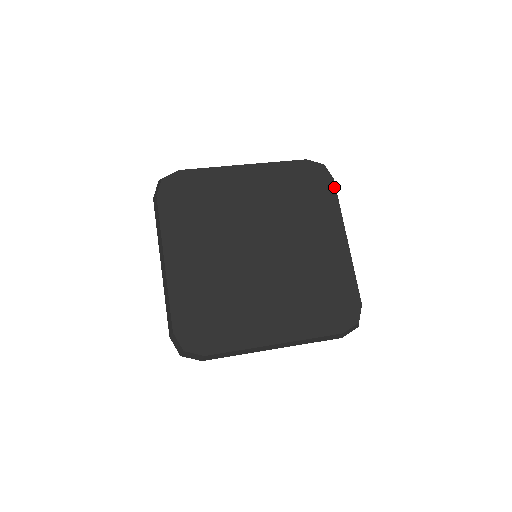
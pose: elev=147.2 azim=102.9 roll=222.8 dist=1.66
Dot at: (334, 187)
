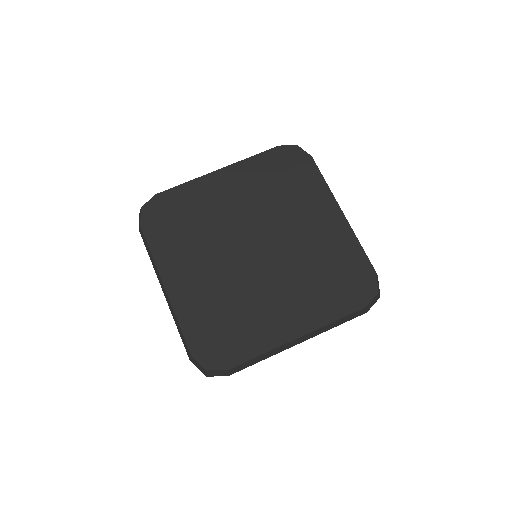
Dot at: (314, 164)
